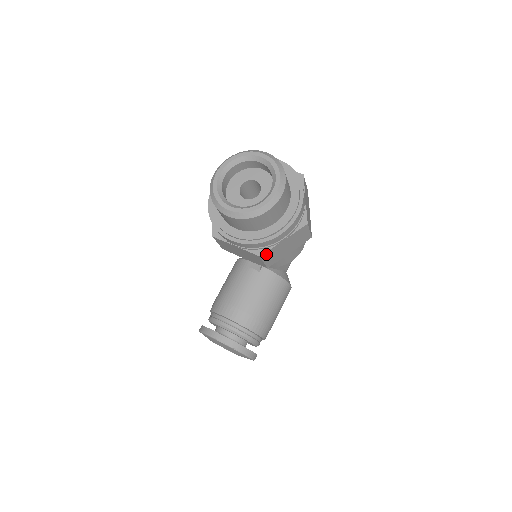
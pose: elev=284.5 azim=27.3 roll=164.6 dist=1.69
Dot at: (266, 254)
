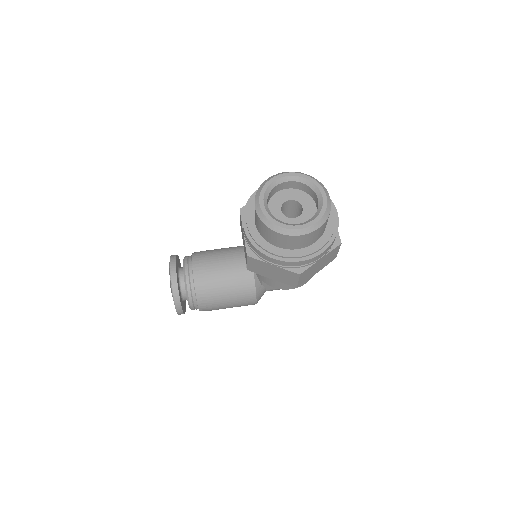
Dot at: (253, 259)
